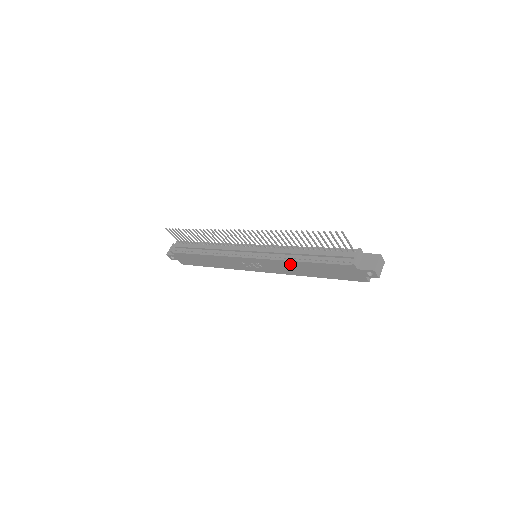
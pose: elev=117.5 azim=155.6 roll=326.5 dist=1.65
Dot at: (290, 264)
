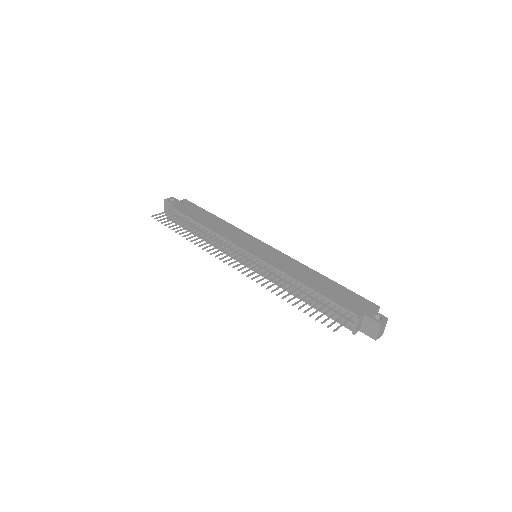
Dot at: occluded
